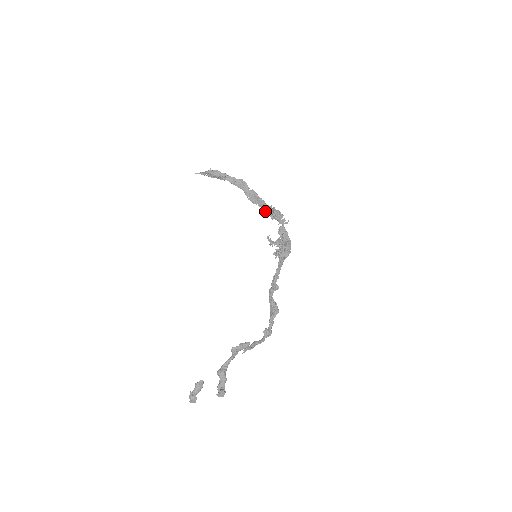
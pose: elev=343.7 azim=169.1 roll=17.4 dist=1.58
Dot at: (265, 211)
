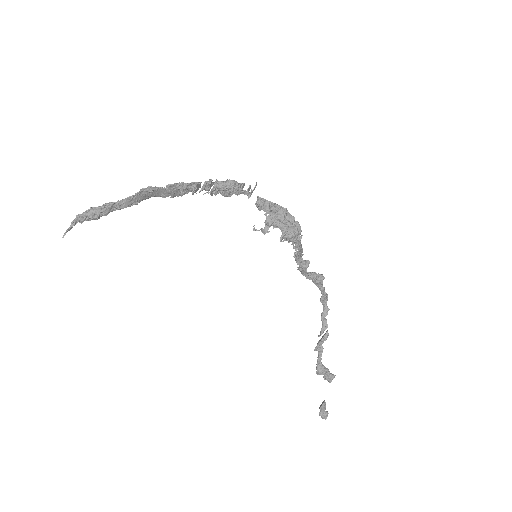
Dot at: occluded
